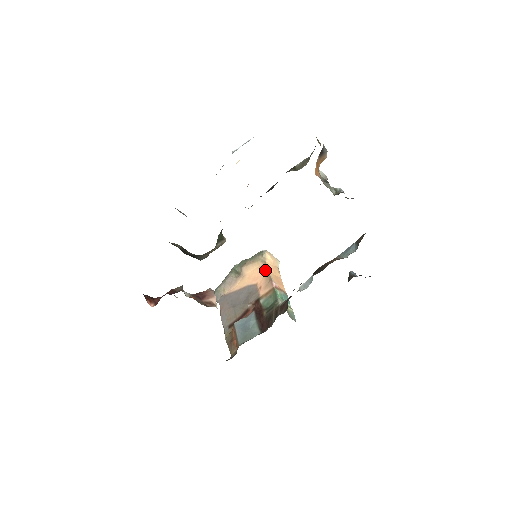
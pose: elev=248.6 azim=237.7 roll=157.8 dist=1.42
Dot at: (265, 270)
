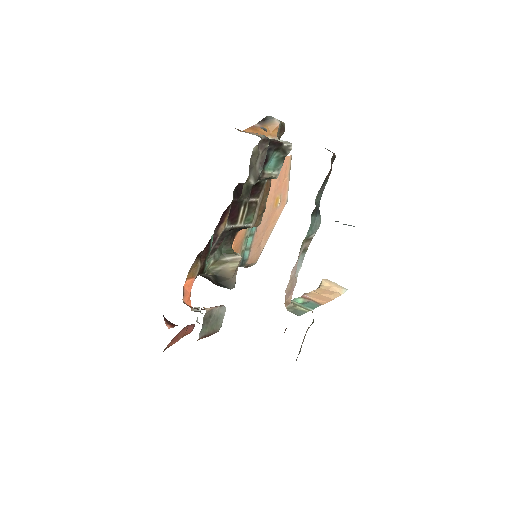
Dot at: occluded
